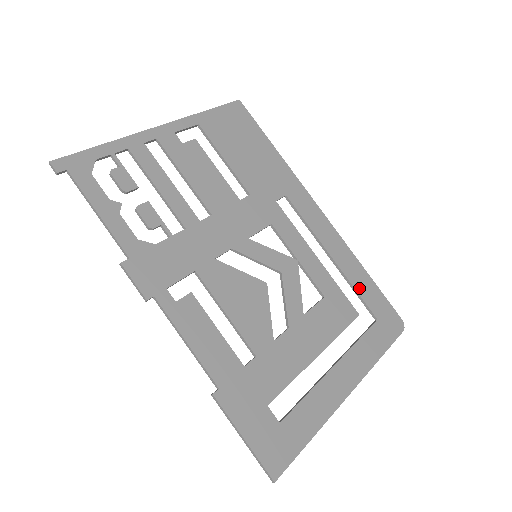
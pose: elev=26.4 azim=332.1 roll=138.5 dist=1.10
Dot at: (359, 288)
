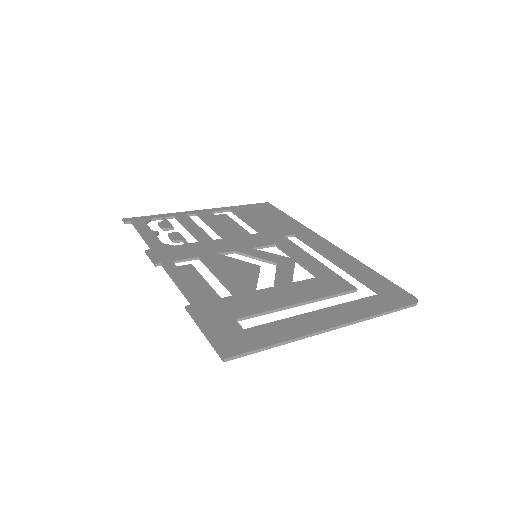
Dot at: (361, 276)
